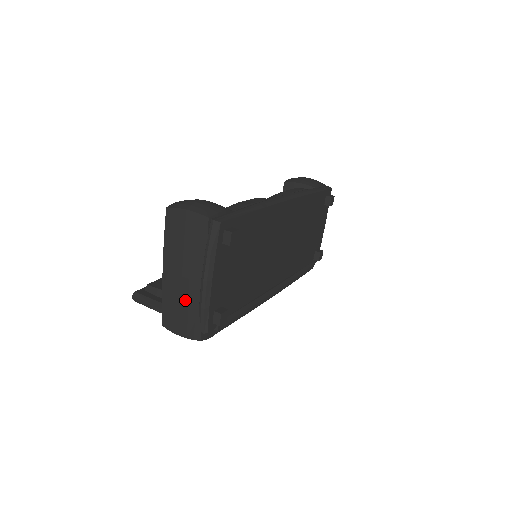
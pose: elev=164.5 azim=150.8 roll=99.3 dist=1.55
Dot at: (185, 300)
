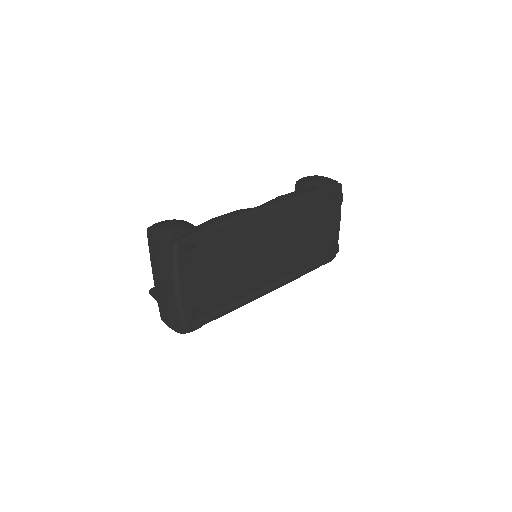
Dot at: (168, 302)
